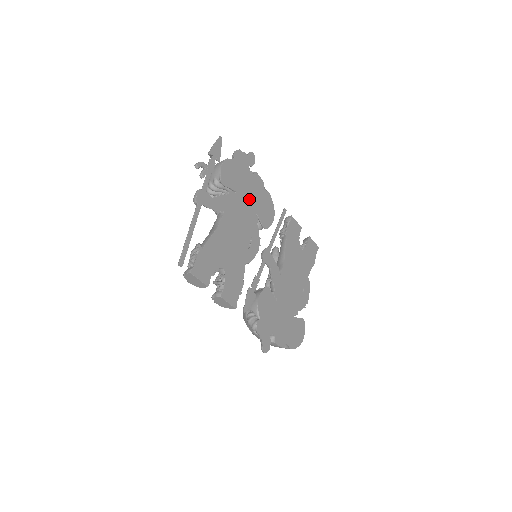
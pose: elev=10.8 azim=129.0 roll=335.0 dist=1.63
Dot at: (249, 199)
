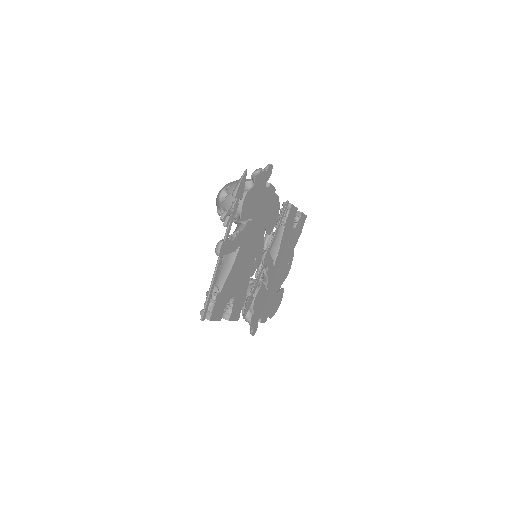
Dot at: (261, 217)
